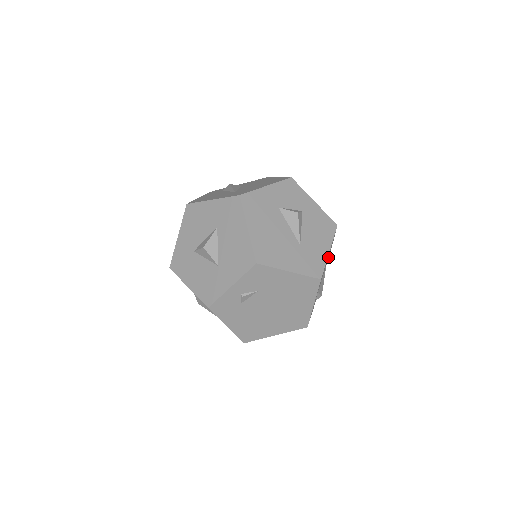
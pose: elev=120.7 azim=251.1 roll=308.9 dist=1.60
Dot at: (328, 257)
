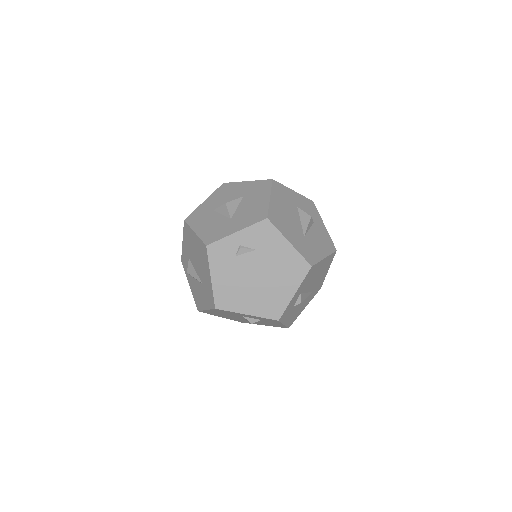
Dot at: (316, 289)
